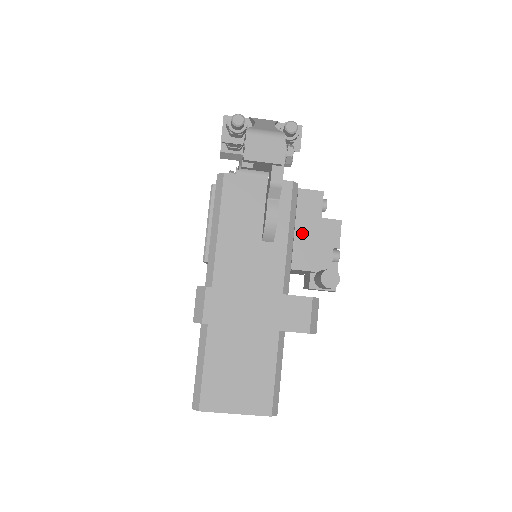
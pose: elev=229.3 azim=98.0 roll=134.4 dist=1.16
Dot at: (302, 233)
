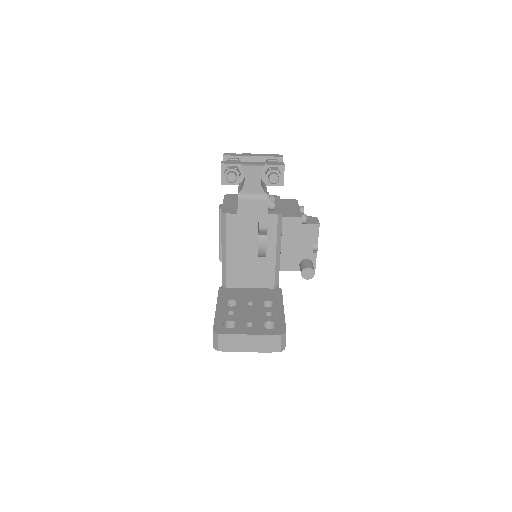
Dot at: (287, 247)
